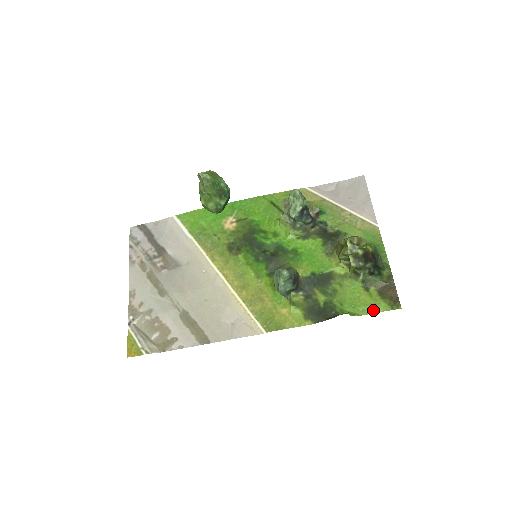
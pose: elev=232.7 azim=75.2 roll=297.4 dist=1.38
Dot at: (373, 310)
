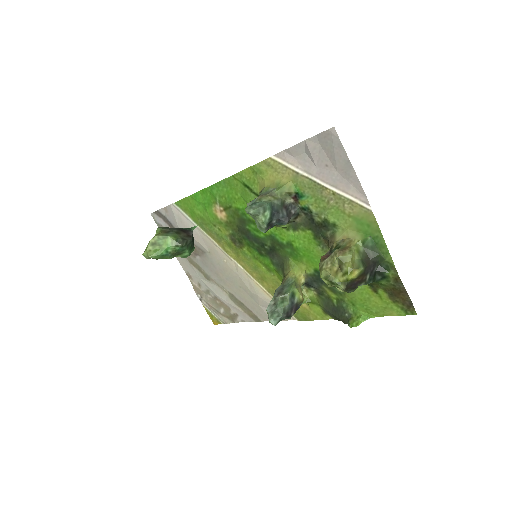
Dot at: (386, 313)
